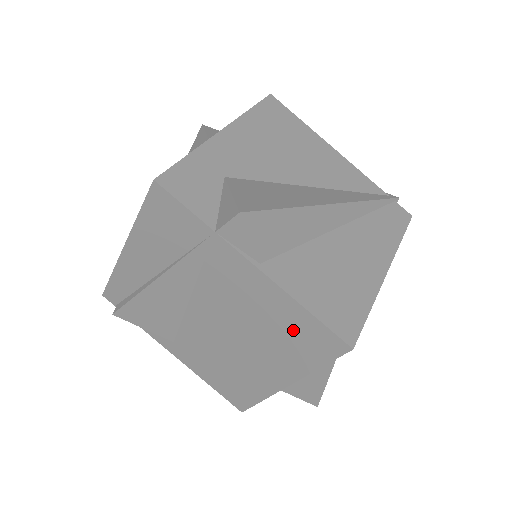
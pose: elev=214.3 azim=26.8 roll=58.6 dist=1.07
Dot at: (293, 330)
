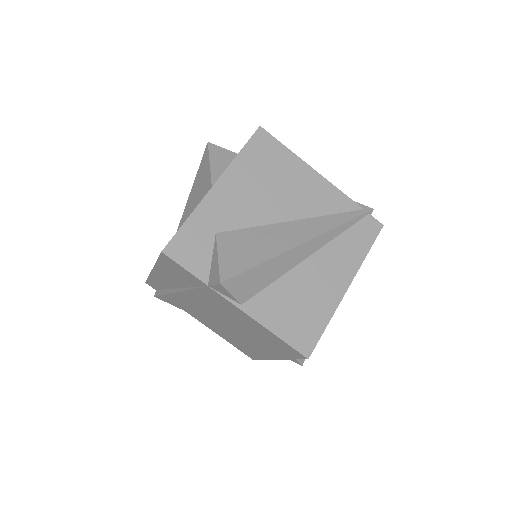
Dot at: (270, 340)
